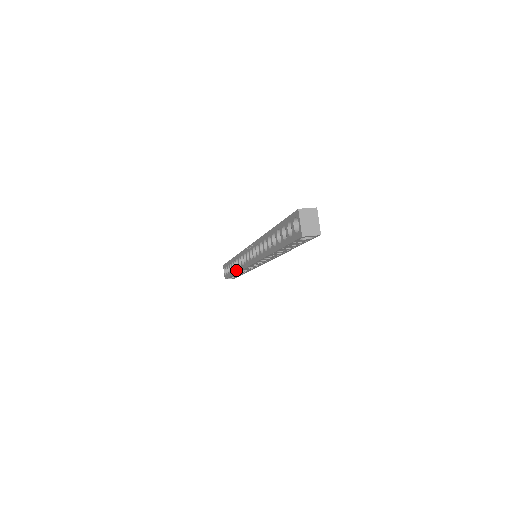
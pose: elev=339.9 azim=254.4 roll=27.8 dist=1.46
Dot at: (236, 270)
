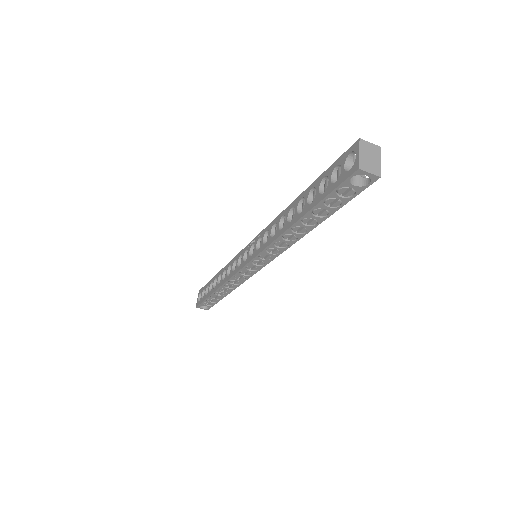
Dot at: (219, 284)
